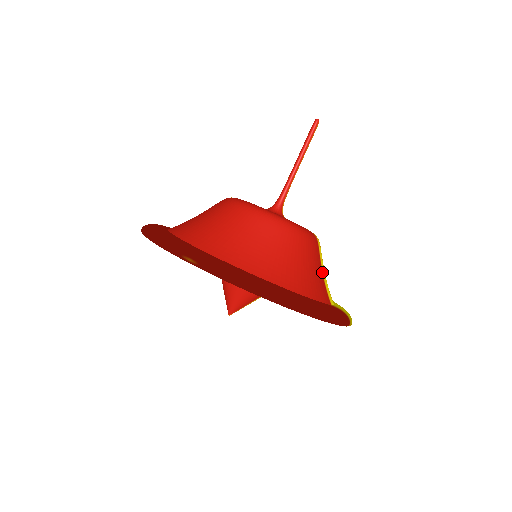
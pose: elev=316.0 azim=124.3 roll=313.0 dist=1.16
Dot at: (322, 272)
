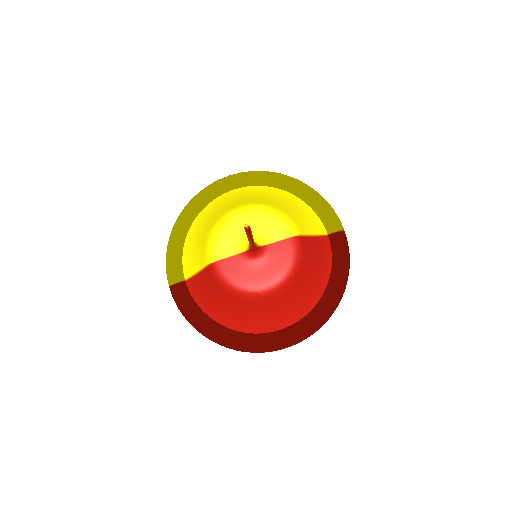
Dot at: (313, 236)
